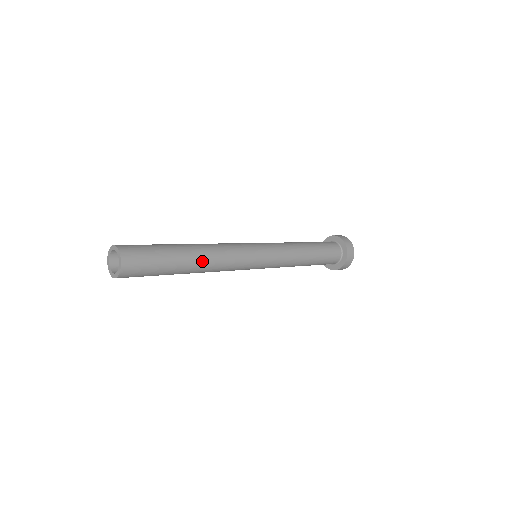
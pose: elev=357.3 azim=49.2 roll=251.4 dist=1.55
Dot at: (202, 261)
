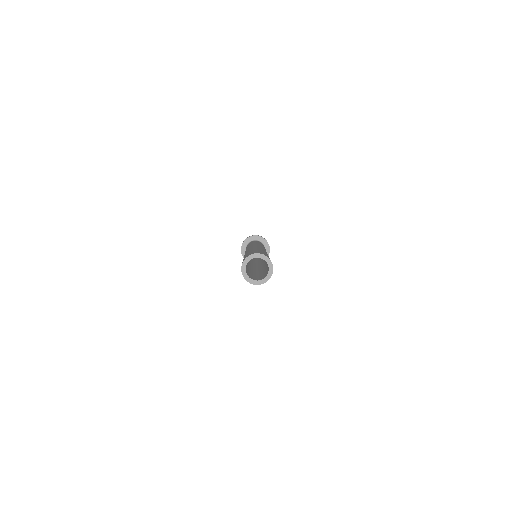
Dot at: occluded
